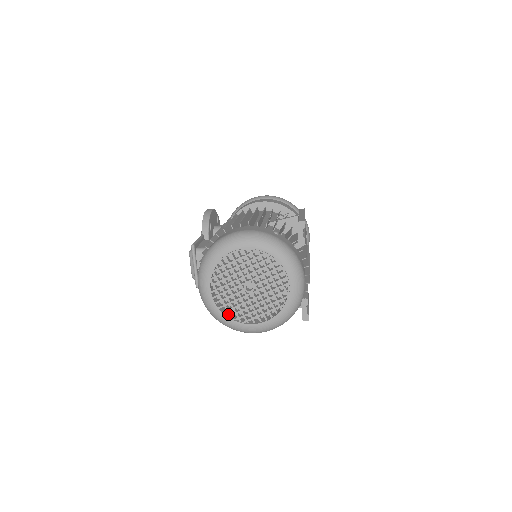
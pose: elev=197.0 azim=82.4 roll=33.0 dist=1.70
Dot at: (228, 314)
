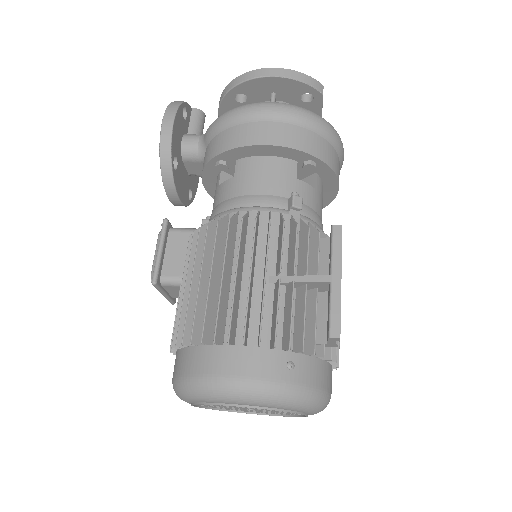
Dot at: occluded
